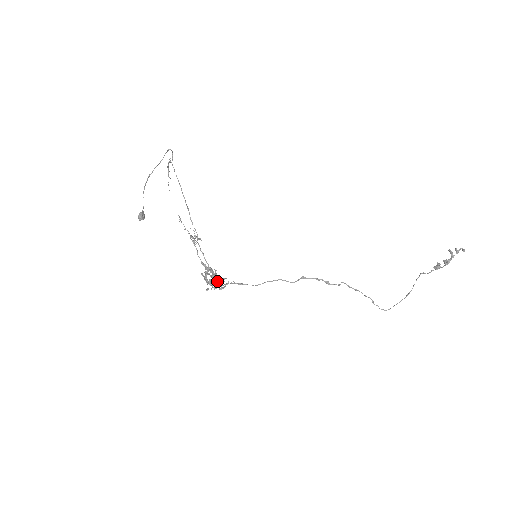
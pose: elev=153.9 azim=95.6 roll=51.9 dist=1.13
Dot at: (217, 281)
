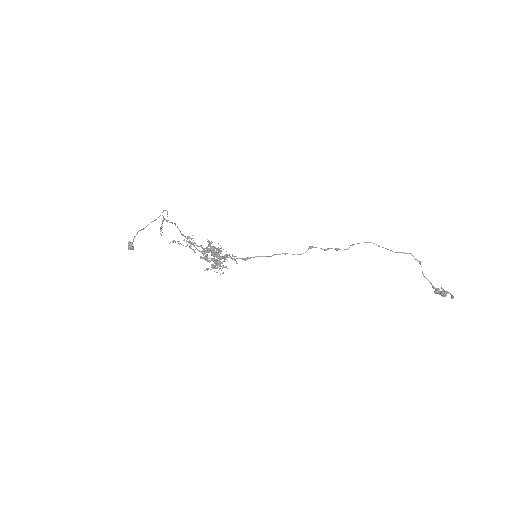
Dot at: (218, 261)
